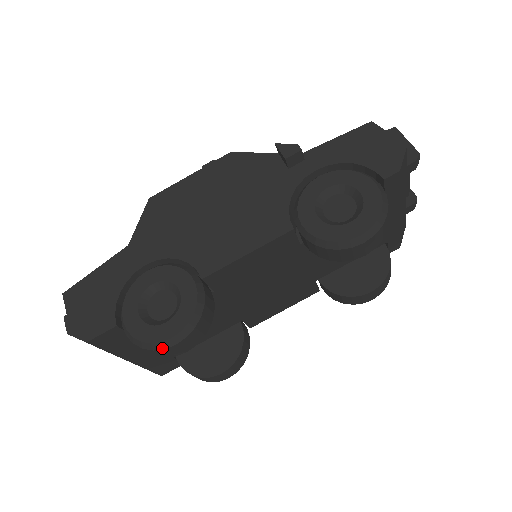
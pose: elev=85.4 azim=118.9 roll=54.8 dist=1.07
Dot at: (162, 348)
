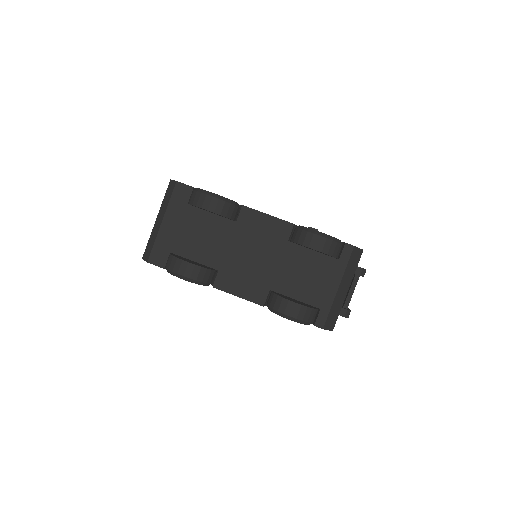
Dot at: (206, 193)
